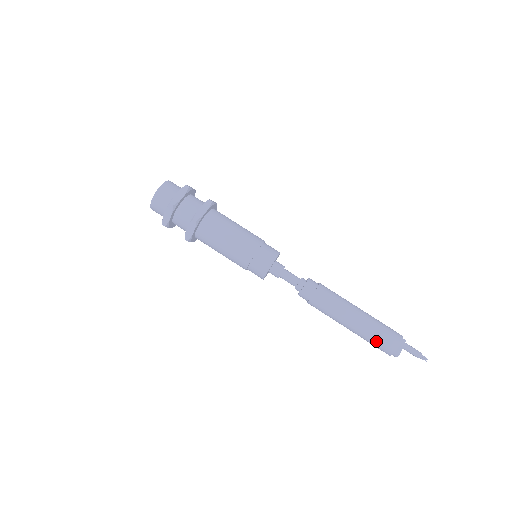
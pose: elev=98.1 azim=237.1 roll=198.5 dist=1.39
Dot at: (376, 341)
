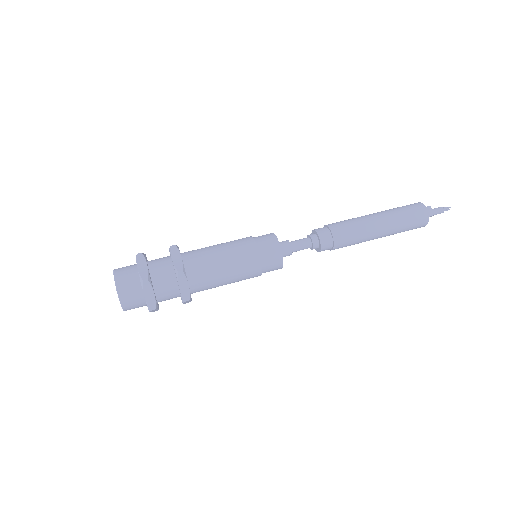
Dot at: (405, 210)
